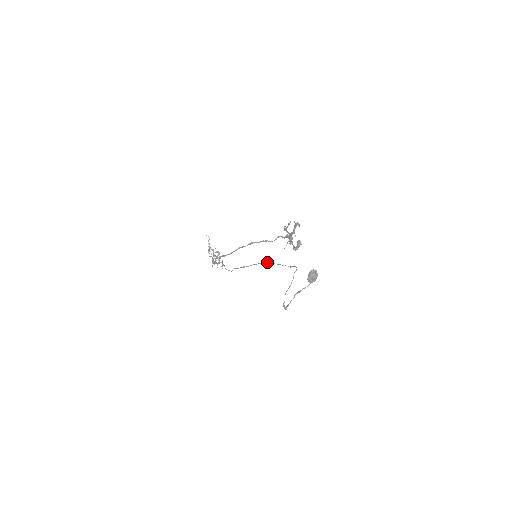
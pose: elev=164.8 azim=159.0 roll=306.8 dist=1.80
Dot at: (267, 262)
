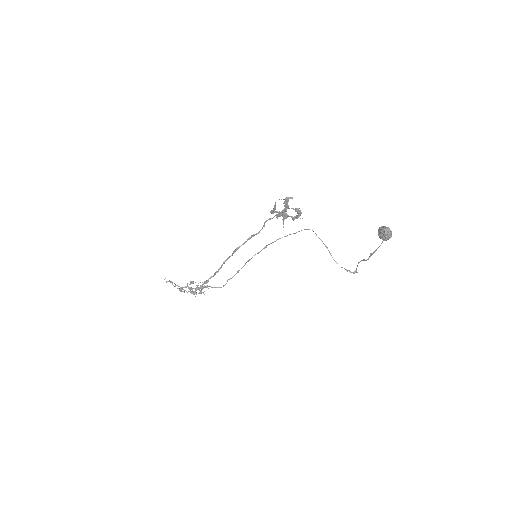
Dot at: (263, 248)
